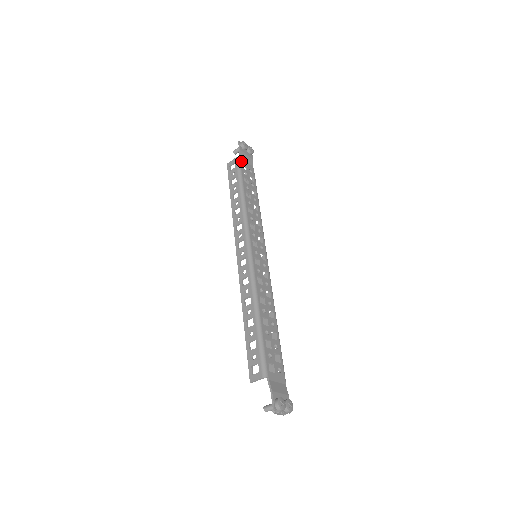
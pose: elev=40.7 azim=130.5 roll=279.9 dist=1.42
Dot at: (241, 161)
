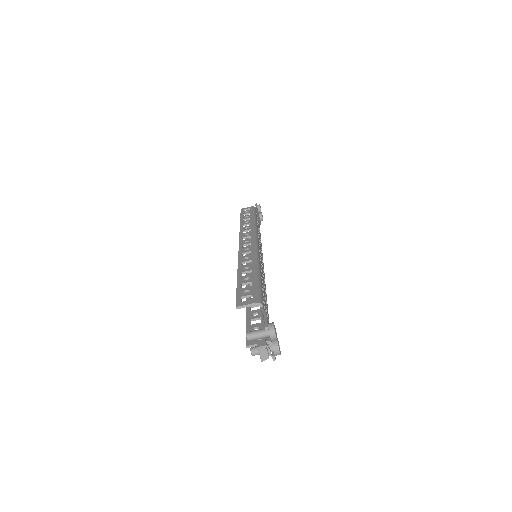
Dot at: occluded
